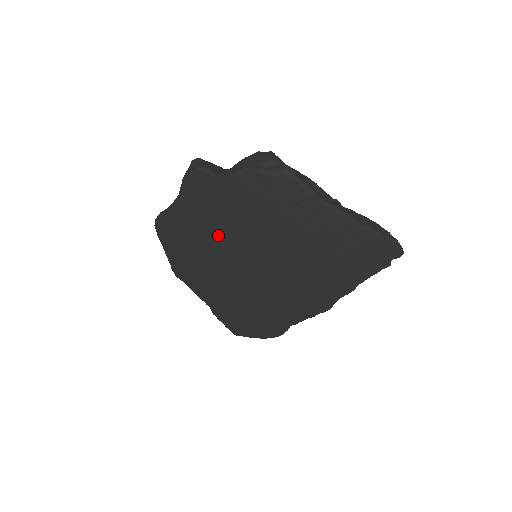
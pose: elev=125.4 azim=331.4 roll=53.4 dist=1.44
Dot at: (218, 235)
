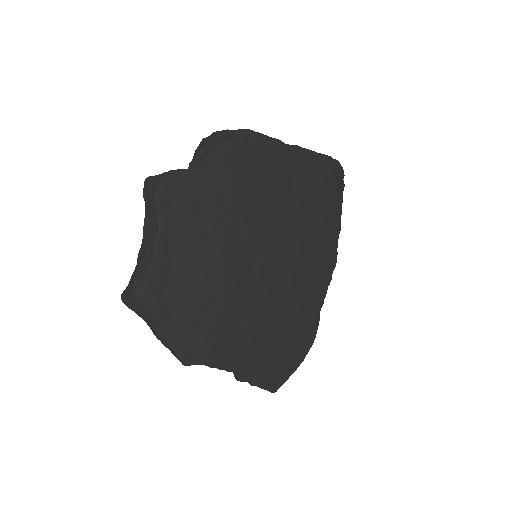
Dot at: (224, 244)
